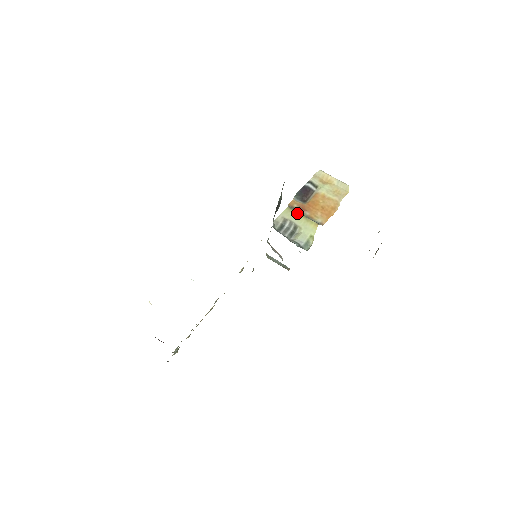
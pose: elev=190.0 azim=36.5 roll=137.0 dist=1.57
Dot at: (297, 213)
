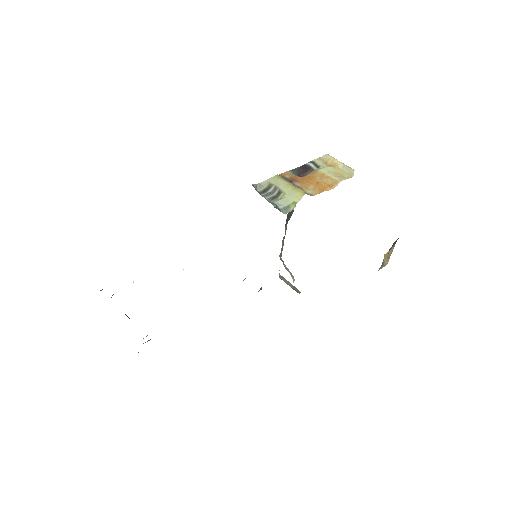
Dot at: (286, 181)
